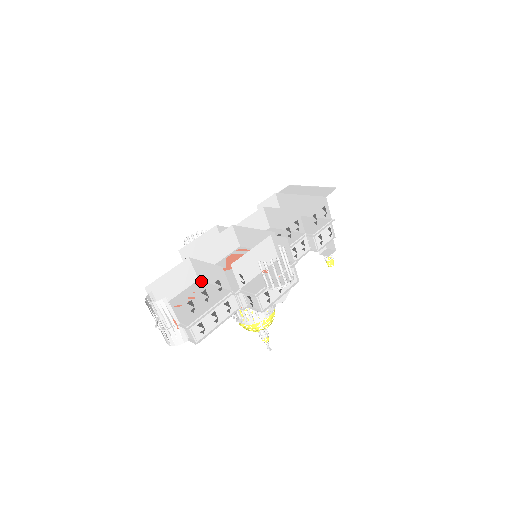
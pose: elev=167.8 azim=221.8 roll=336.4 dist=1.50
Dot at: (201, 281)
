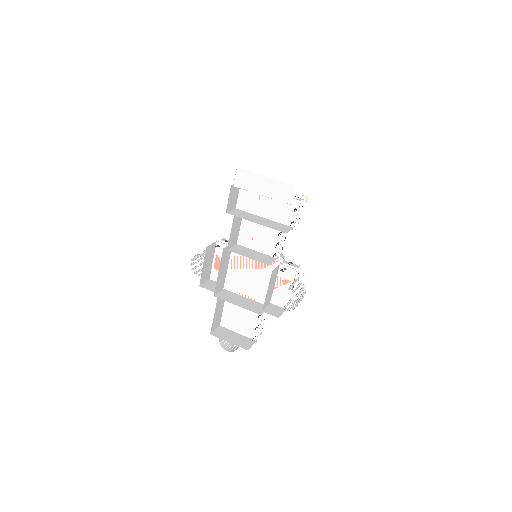
Dot at: (231, 293)
